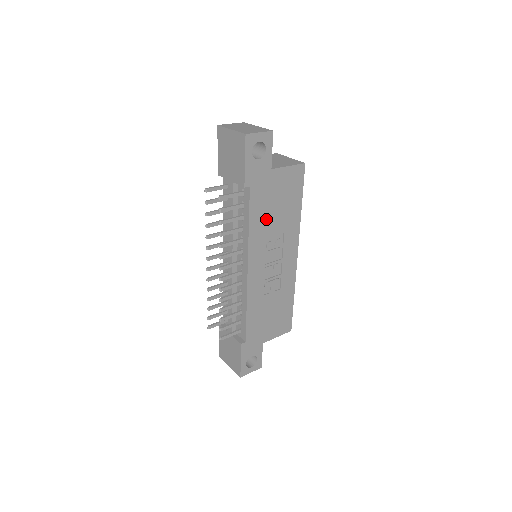
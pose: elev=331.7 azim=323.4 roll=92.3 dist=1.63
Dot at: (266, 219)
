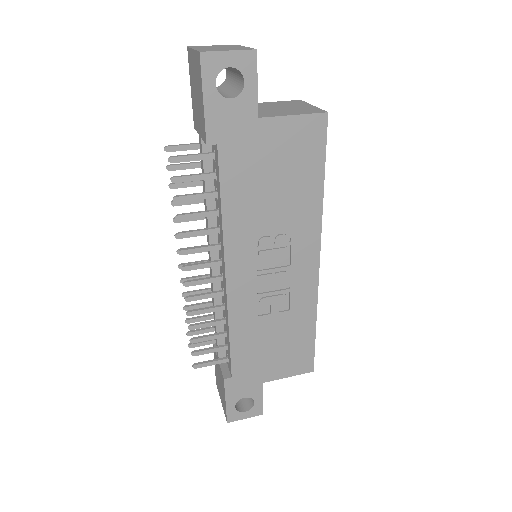
Dot at: (254, 200)
